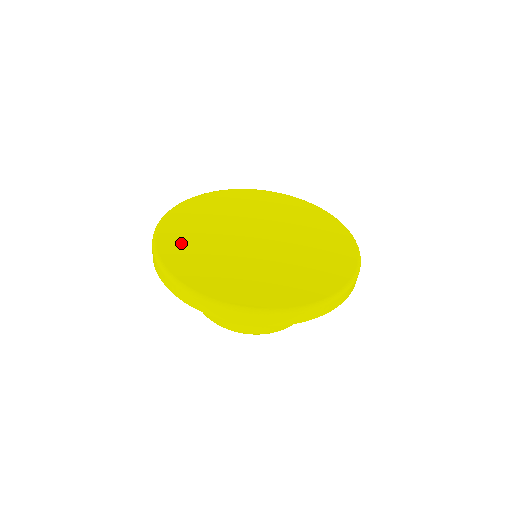
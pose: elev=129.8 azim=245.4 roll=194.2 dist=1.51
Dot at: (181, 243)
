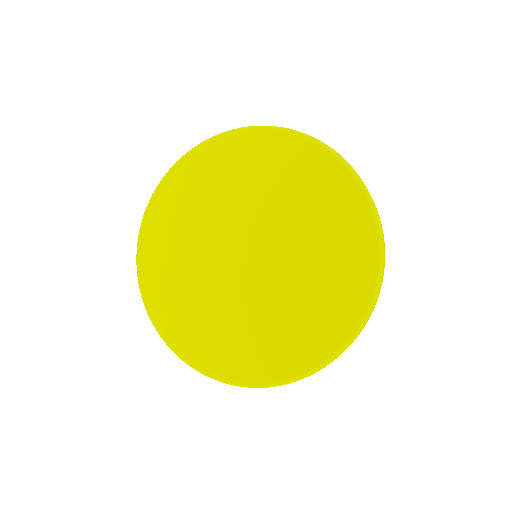
Dot at: (165, 231)
